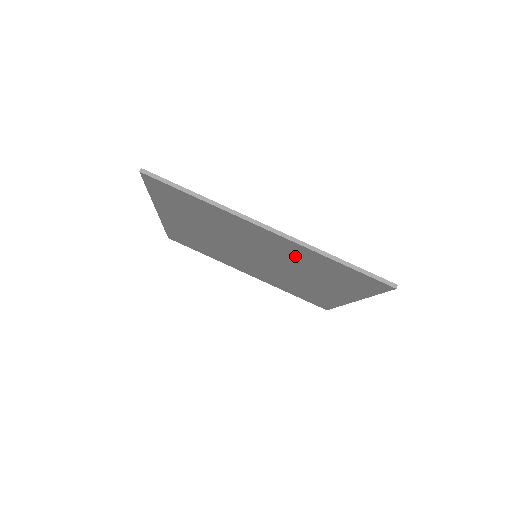
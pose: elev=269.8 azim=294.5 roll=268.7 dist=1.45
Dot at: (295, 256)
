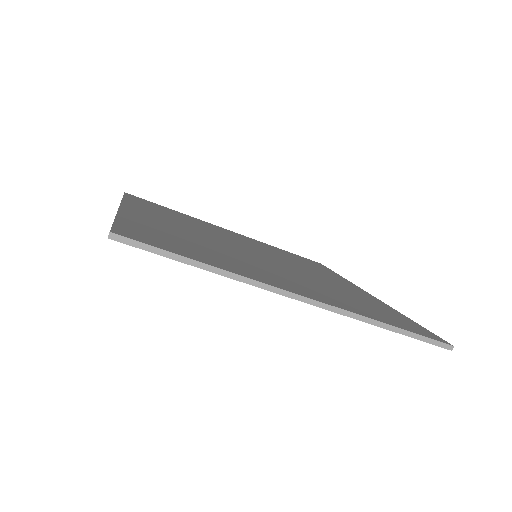
Dot at: occluded
